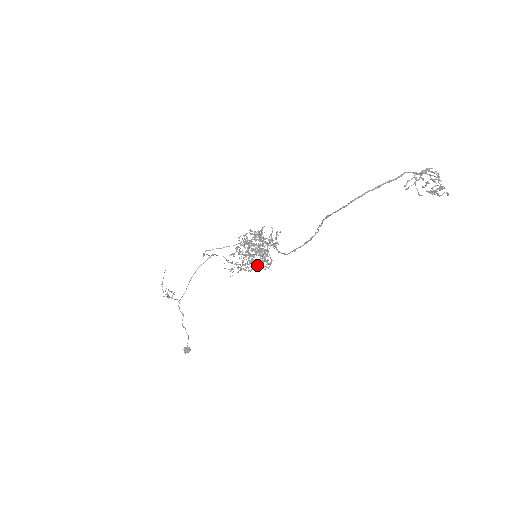
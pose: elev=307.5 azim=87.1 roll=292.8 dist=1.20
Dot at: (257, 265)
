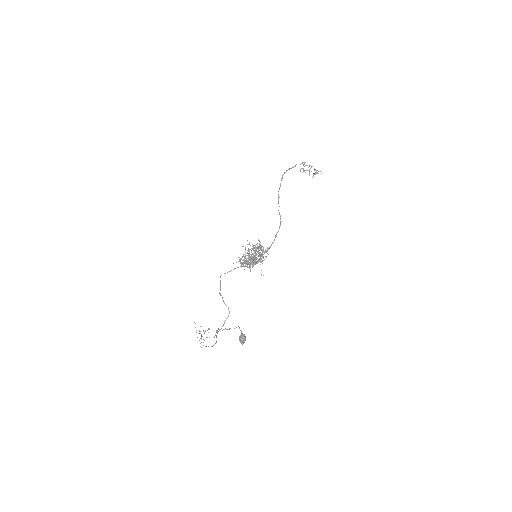
Dot at: (260, 259)
